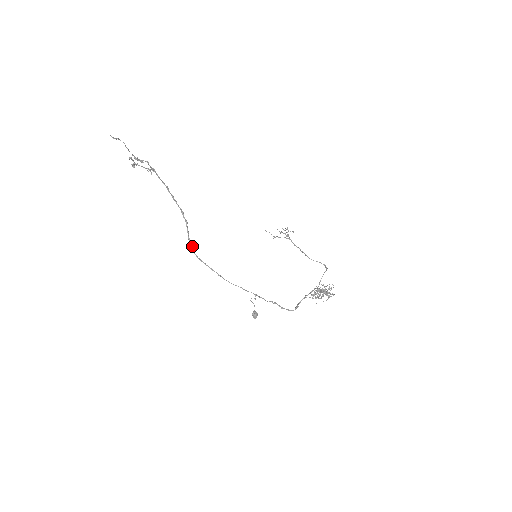
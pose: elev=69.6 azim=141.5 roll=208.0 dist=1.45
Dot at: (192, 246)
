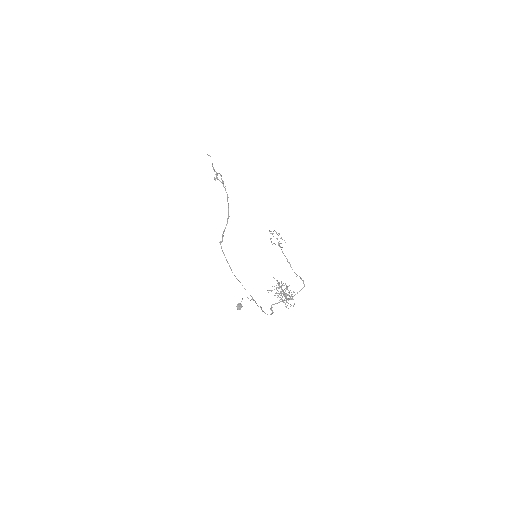
Dot at: (222, 240)
